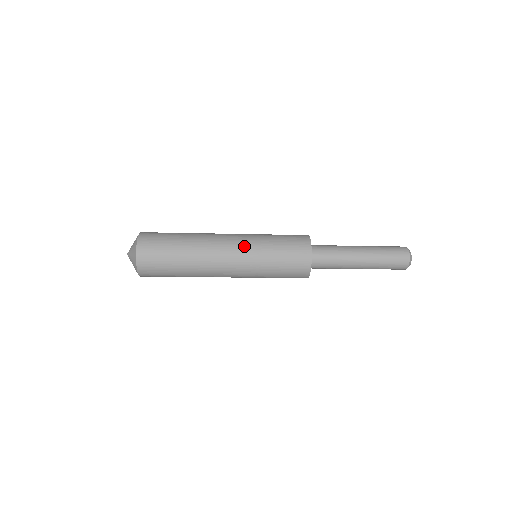
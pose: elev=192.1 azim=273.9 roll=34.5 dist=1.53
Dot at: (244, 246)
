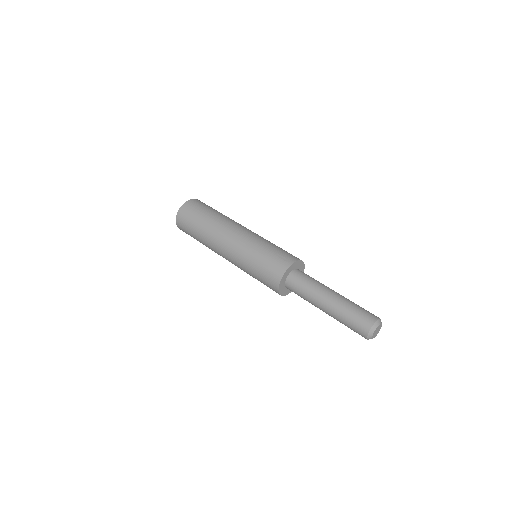
Dot at: (234, 261)
